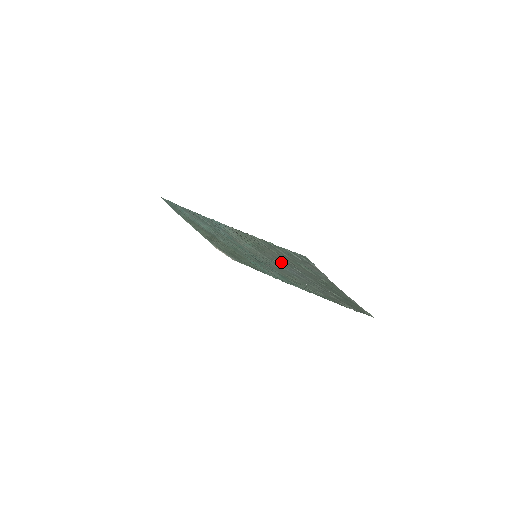
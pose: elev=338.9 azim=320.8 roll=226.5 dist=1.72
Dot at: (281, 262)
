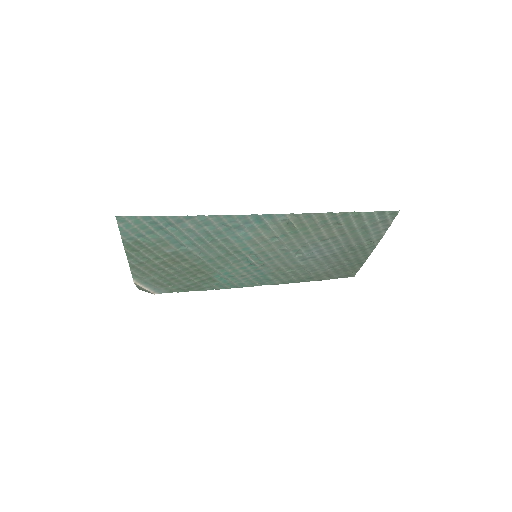
Dot at: (317, 243)
